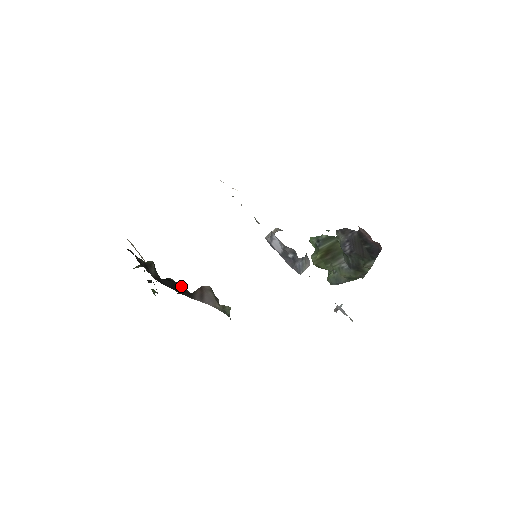
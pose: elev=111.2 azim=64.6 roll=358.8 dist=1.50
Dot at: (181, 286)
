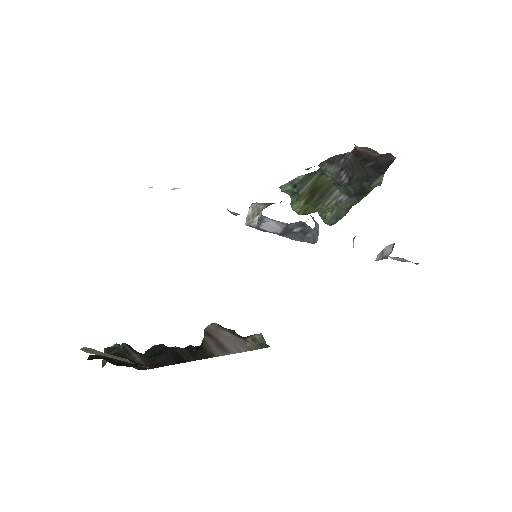
Dot at: (182, 348)
